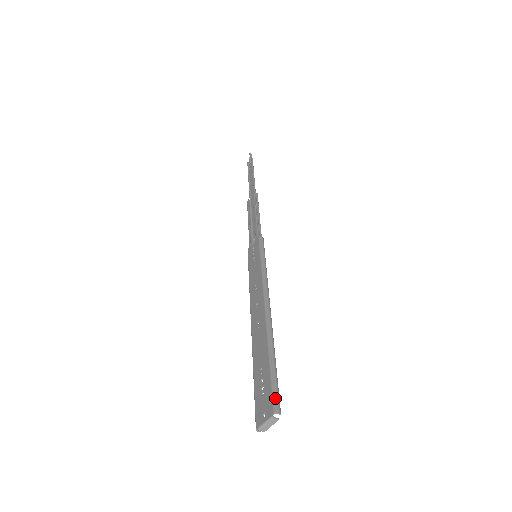
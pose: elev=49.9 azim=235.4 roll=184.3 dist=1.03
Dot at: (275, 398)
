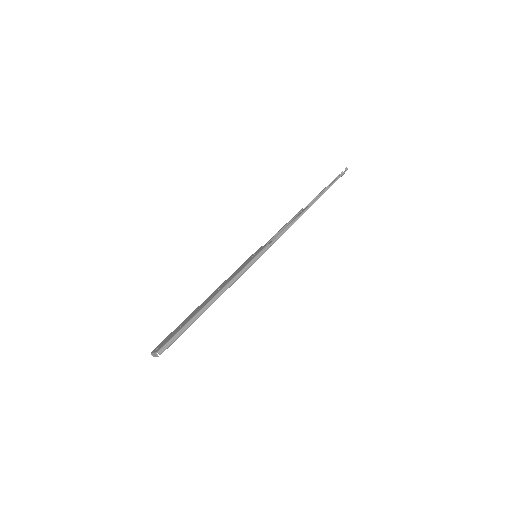
Dot at: (166, 345)
